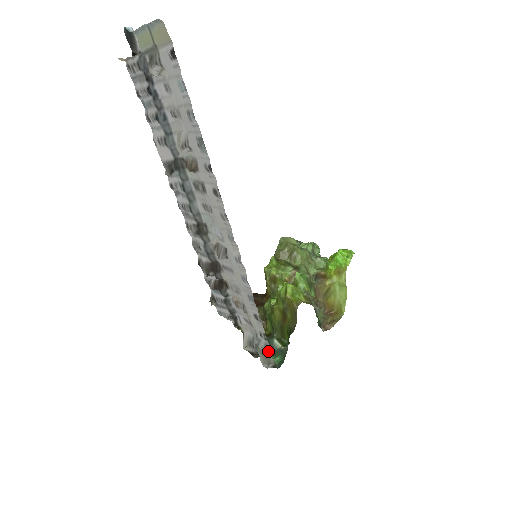
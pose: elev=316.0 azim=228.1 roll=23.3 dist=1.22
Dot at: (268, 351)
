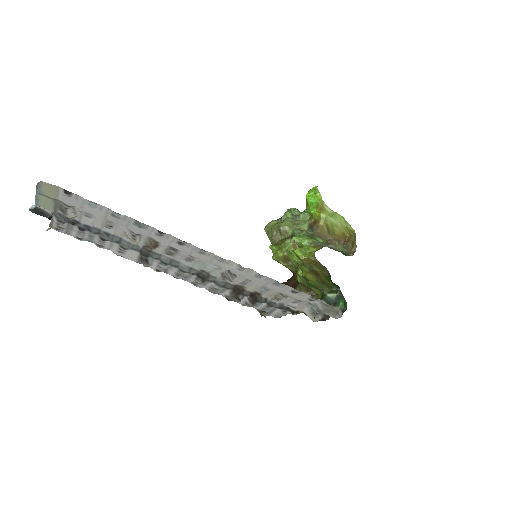
Dot at: (327, 305)
